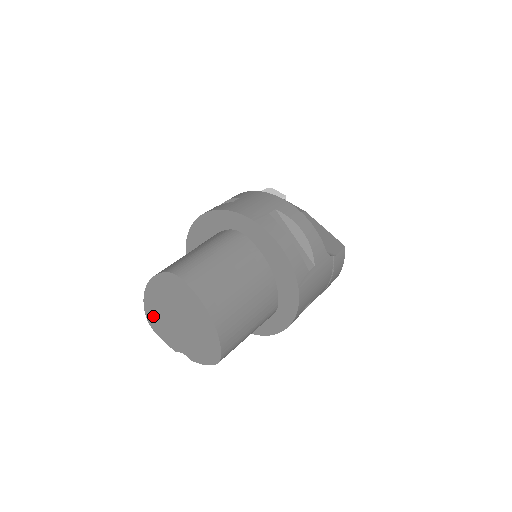
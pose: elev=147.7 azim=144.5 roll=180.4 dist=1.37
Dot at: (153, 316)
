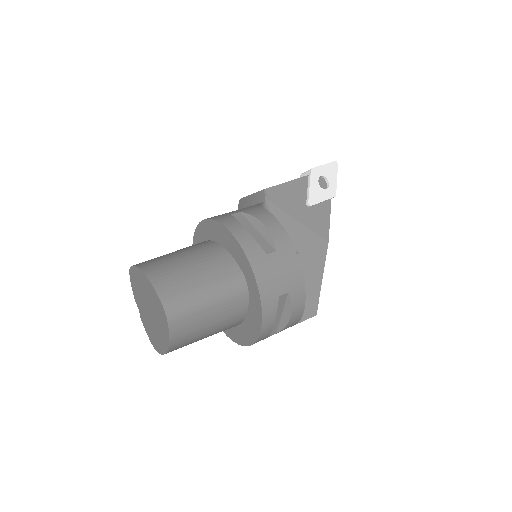
Dot at: (135, 277)
